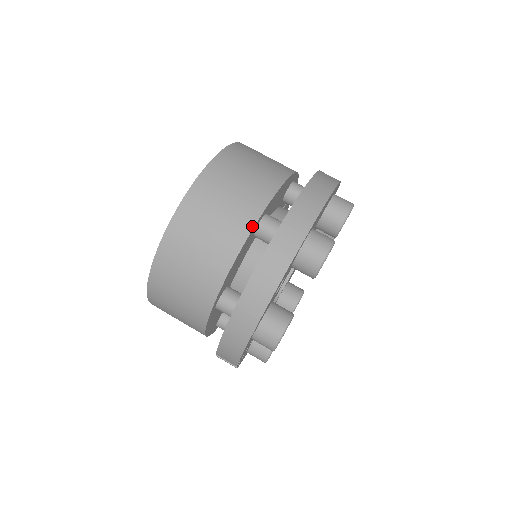
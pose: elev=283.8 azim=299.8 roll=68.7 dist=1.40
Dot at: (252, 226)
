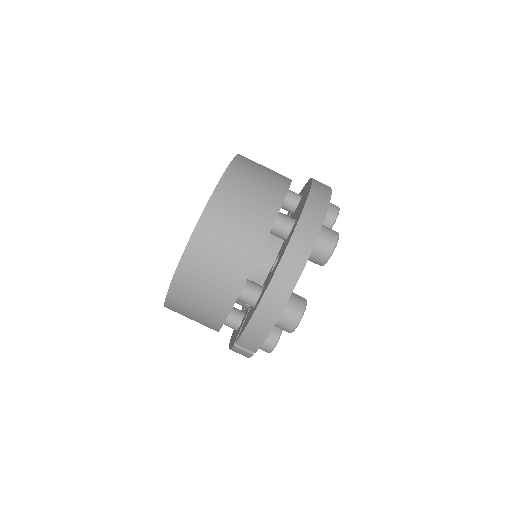
Dot at: (273, 221)
